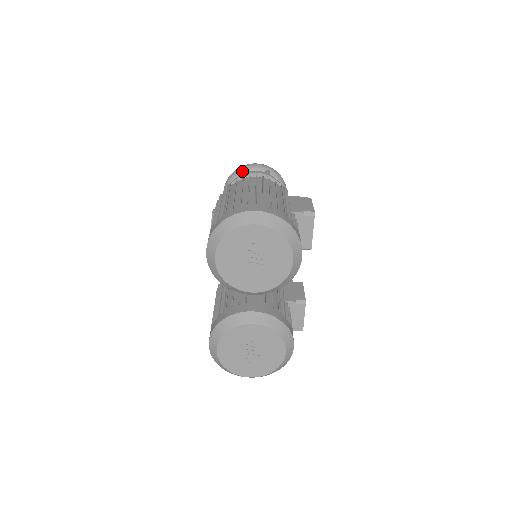
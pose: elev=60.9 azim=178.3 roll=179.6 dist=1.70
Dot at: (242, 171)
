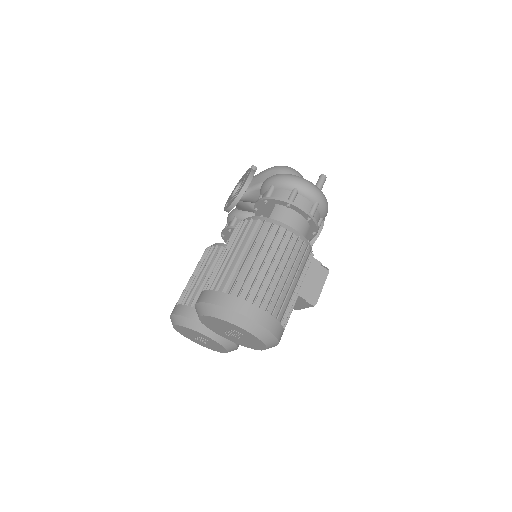
Dot at: (293, 188)
